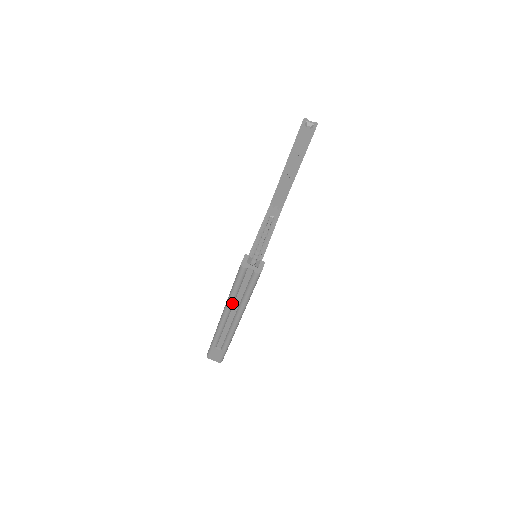
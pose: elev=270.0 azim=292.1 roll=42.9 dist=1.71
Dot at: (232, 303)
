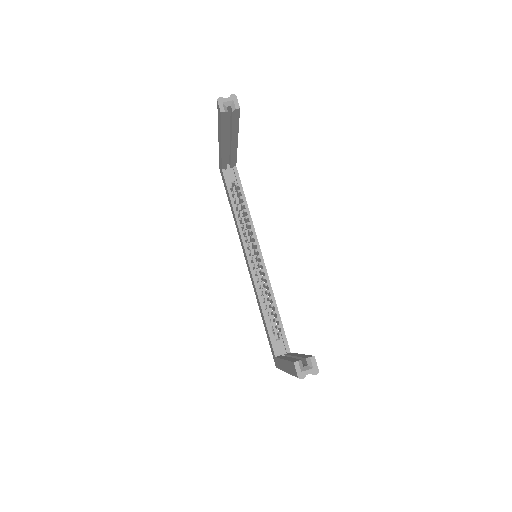
Dot at: occluded
